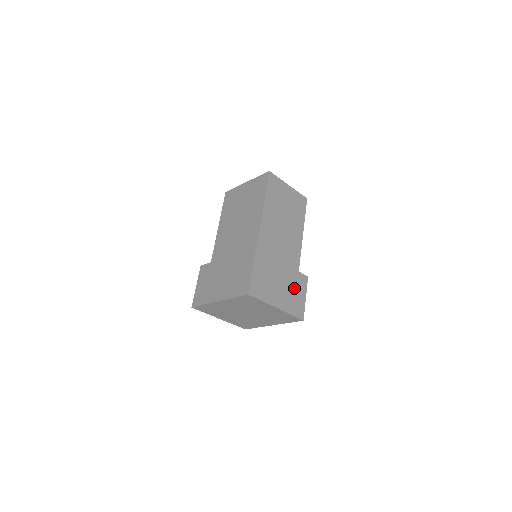
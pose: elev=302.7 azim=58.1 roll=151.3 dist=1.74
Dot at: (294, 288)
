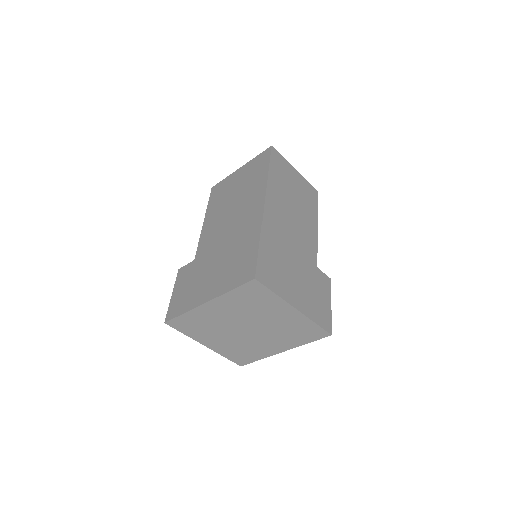
Dot at: (315, 288)
